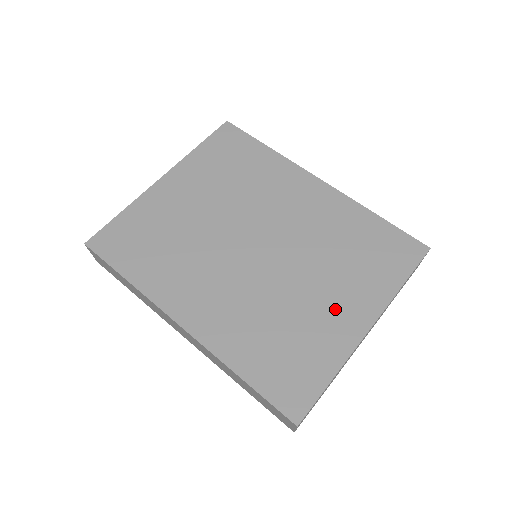
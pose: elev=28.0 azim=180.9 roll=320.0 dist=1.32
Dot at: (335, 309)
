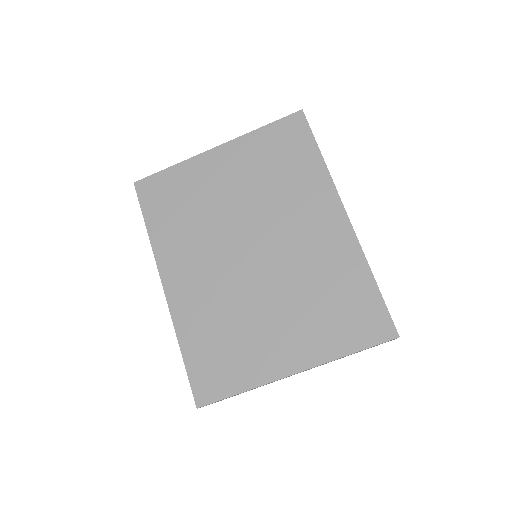
Dot at: (279, 341)
